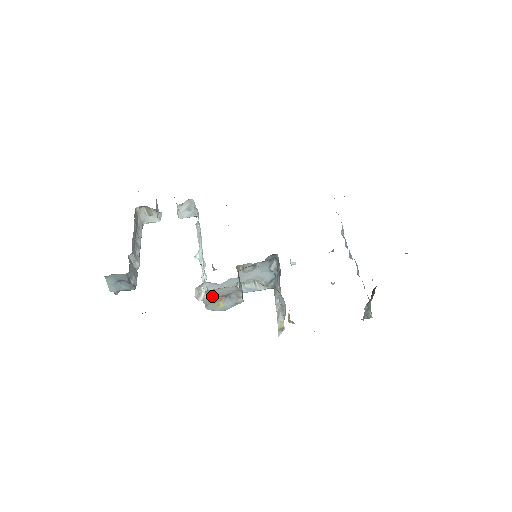
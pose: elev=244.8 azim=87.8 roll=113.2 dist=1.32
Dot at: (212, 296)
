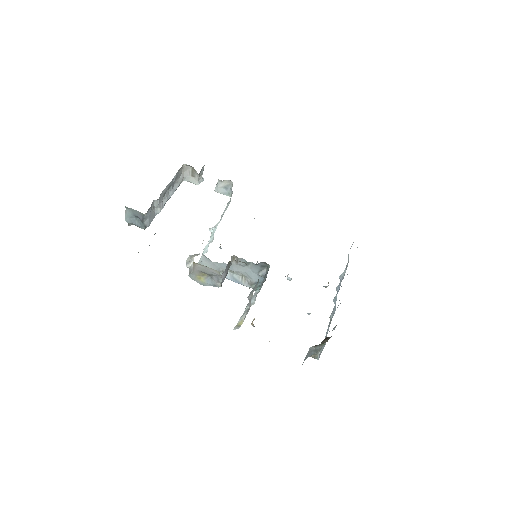
Dot at: (197, 269)
